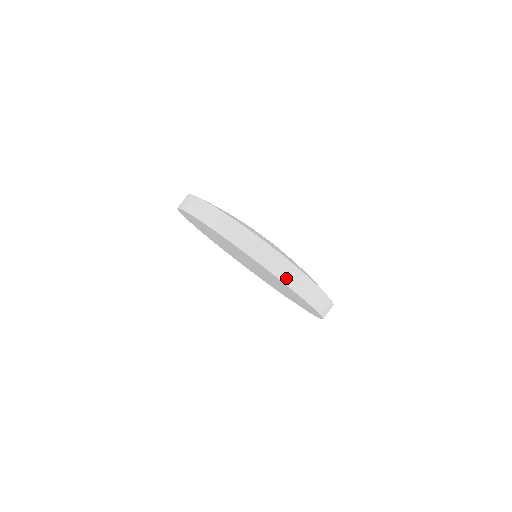
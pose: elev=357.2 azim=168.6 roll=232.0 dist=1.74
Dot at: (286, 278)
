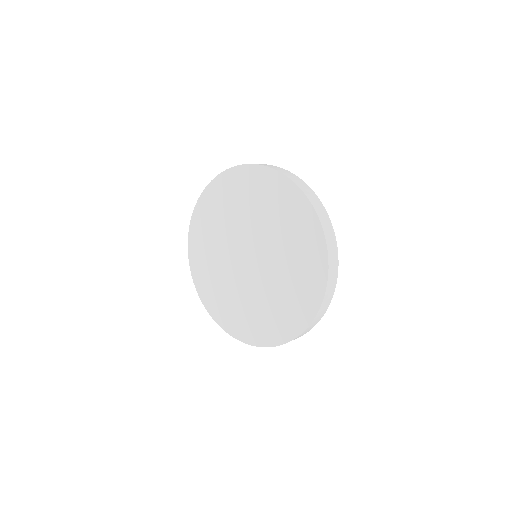
Dot at: (324, 226)
